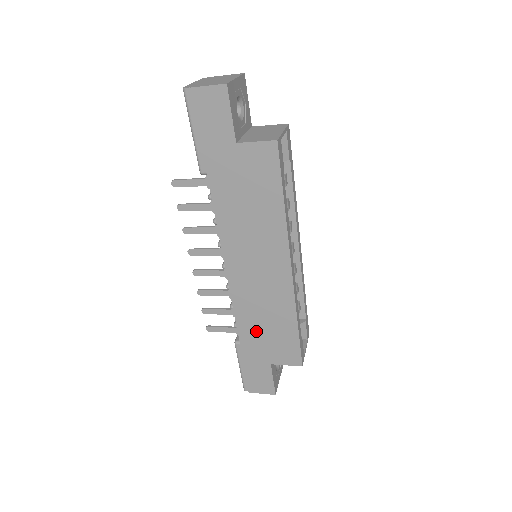
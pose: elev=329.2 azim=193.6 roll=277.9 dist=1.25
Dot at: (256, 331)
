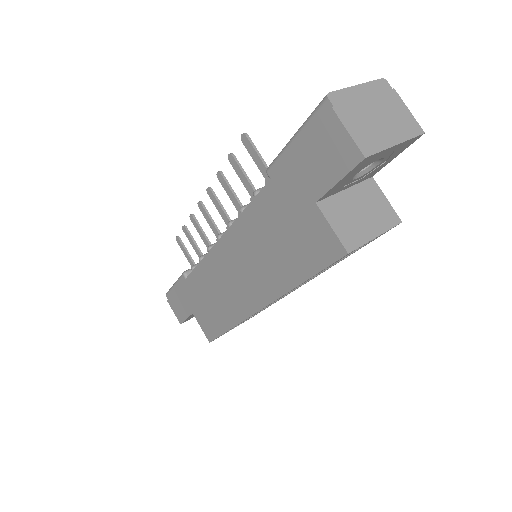
Dot at: (201, 291)
